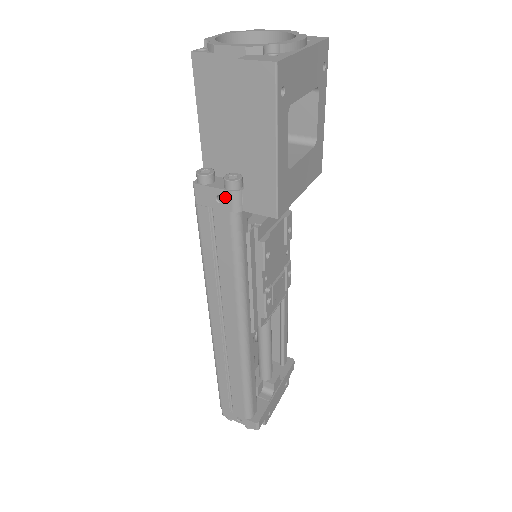
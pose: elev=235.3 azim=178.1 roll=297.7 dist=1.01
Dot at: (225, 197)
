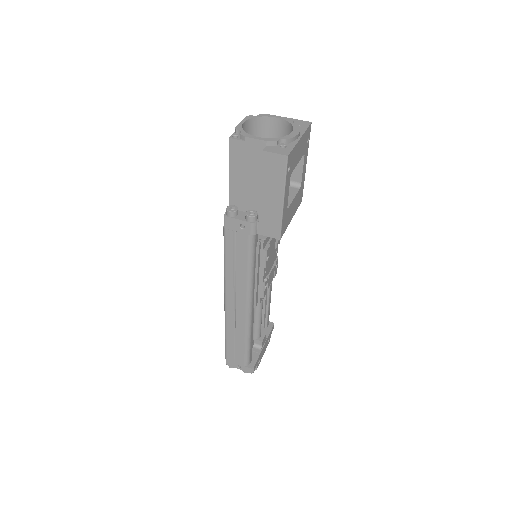
Dot at: (246, 226)
